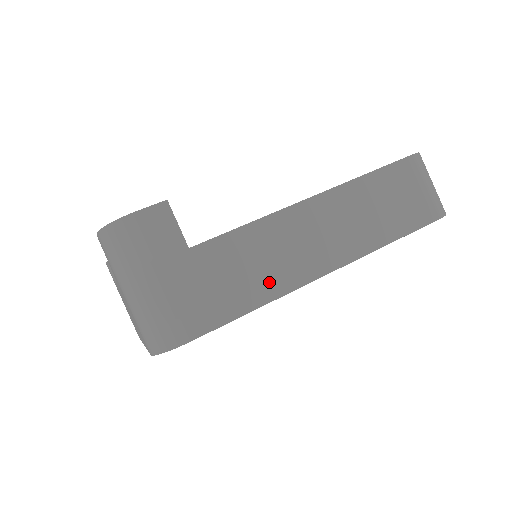
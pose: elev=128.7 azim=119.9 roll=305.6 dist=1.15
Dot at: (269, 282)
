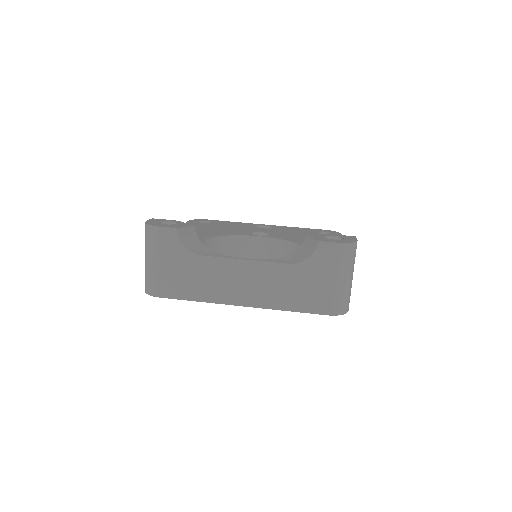
Dot at: occluded
